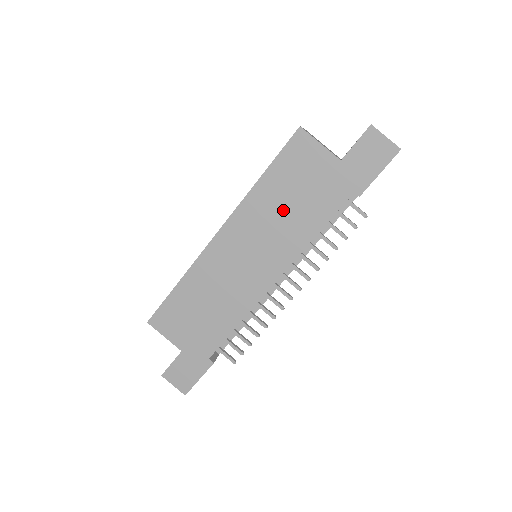
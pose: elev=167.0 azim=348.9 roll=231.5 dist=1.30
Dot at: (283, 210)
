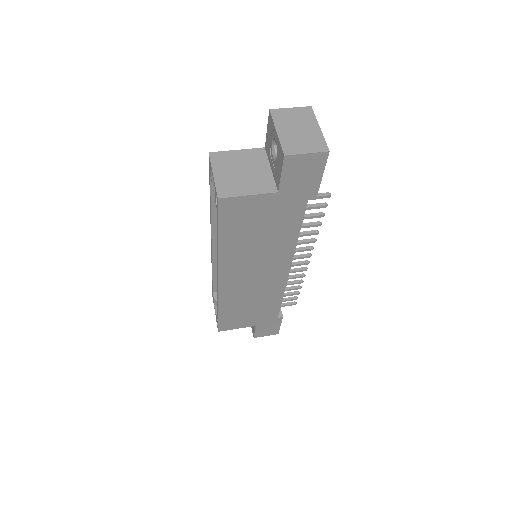
Dot at: (257, 243)
